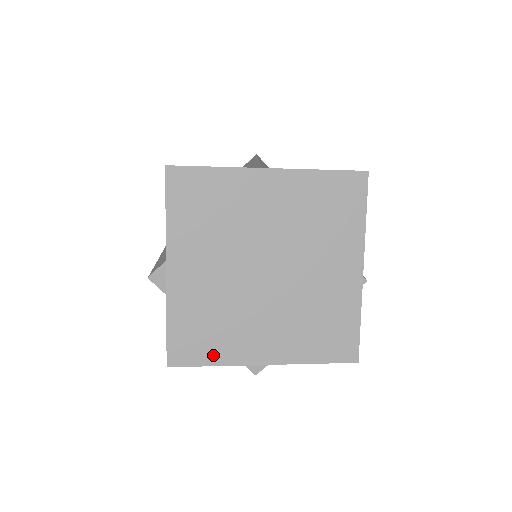
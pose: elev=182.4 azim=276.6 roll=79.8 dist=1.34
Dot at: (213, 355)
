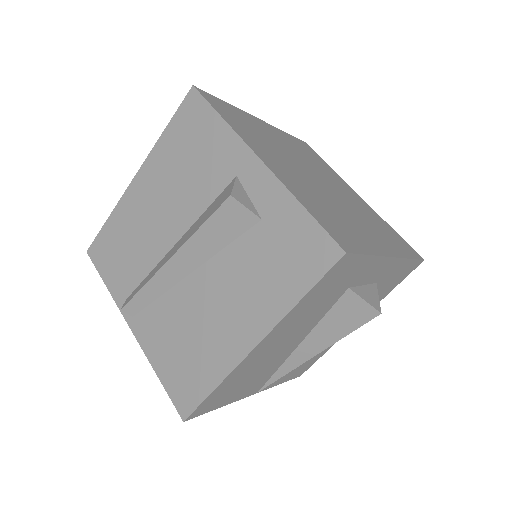
Dot at: (361, 244)
